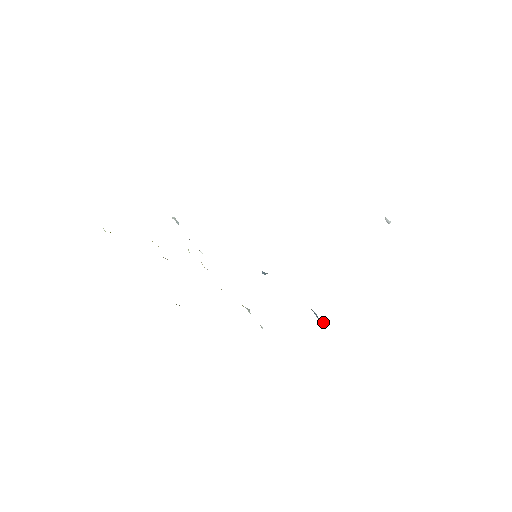
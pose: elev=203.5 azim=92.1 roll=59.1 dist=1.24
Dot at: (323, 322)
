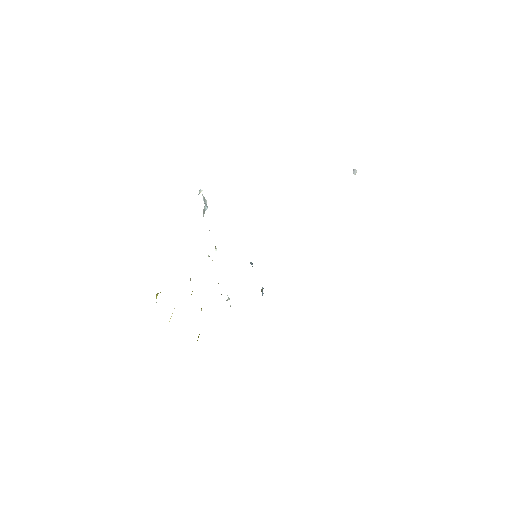
Dot at: occluded
